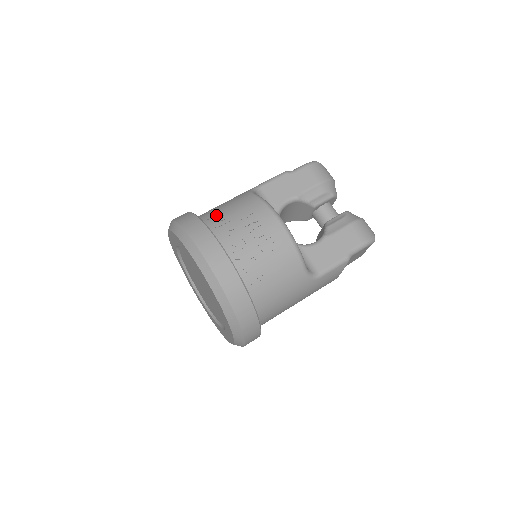
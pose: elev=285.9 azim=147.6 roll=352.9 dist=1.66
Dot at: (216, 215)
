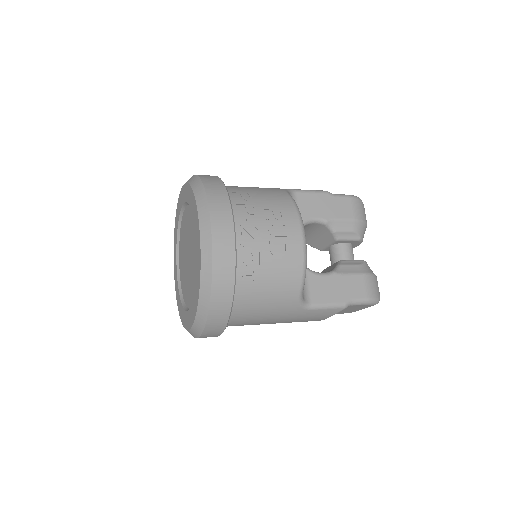
Dot at: (242, 192)
